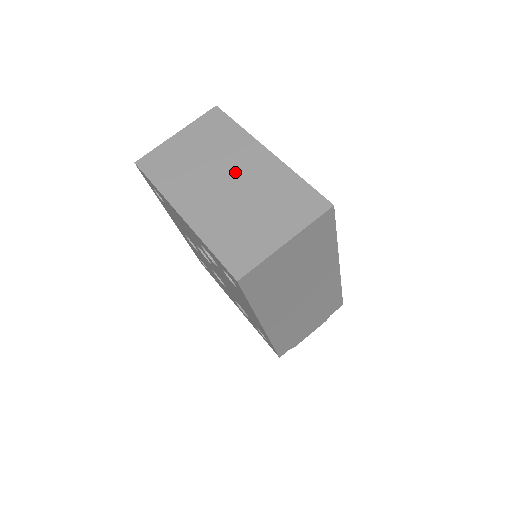
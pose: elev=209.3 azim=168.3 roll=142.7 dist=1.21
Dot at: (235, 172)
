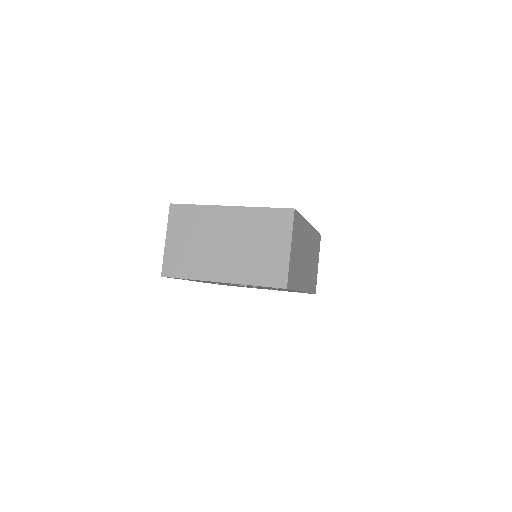
Dot at: (224, 234)
